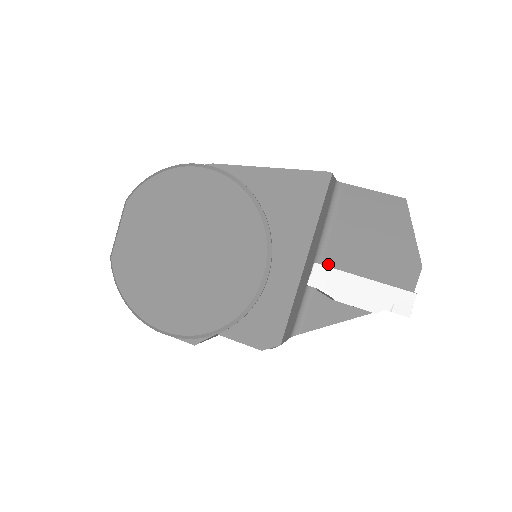
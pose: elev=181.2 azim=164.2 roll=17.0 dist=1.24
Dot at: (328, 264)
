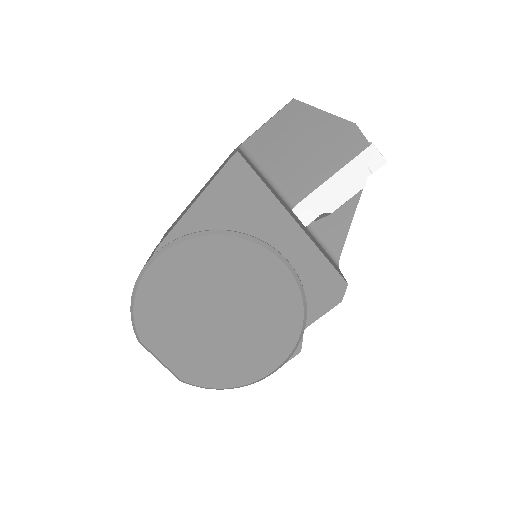
Dot at: (300, 199)
